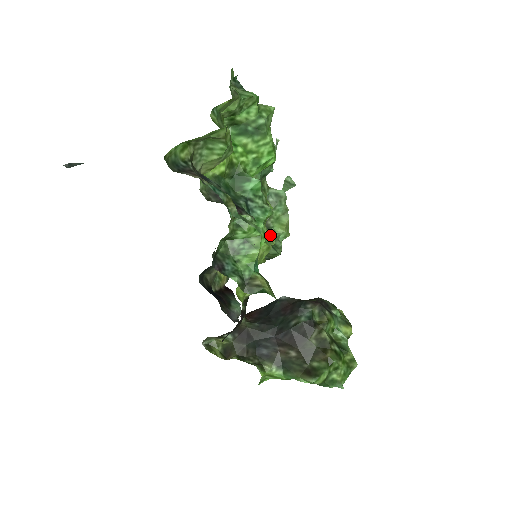
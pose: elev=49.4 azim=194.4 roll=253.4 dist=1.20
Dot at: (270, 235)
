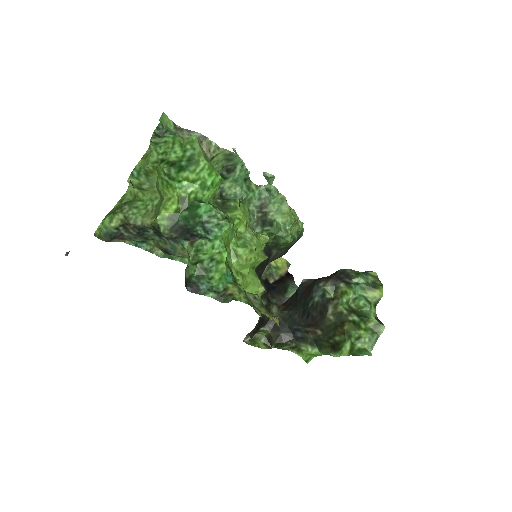
Dot at: (276, 227)
